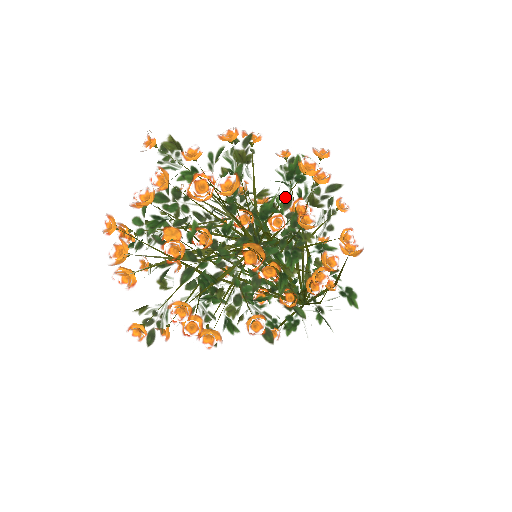
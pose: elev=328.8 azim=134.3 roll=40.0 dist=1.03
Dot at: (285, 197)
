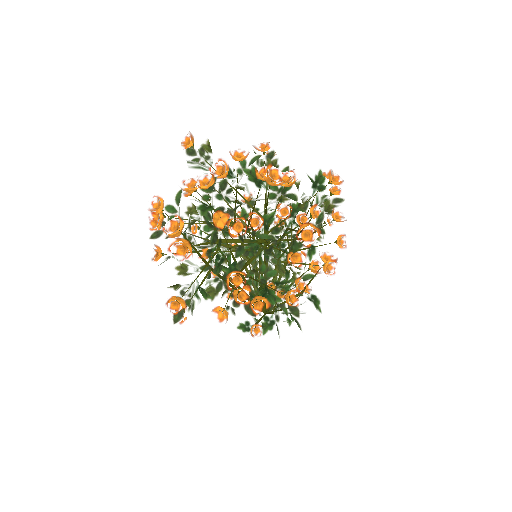
Dot at: occluded
